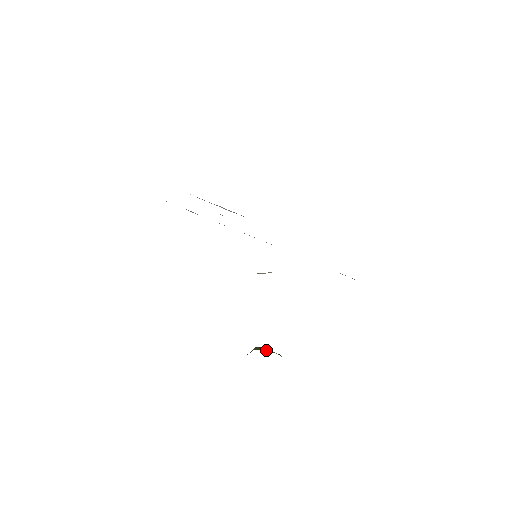
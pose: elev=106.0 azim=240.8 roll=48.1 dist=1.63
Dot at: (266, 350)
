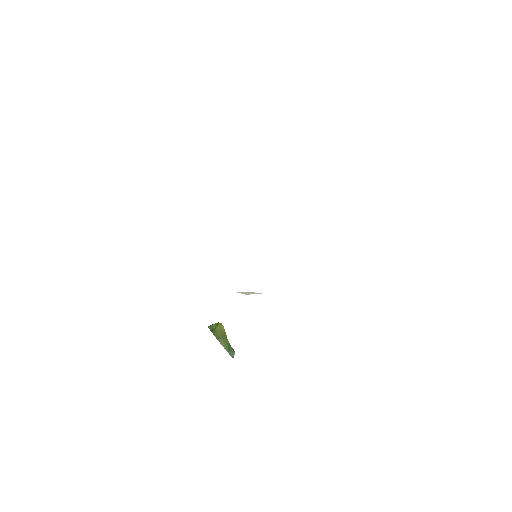
Dot at: (221, 343)
